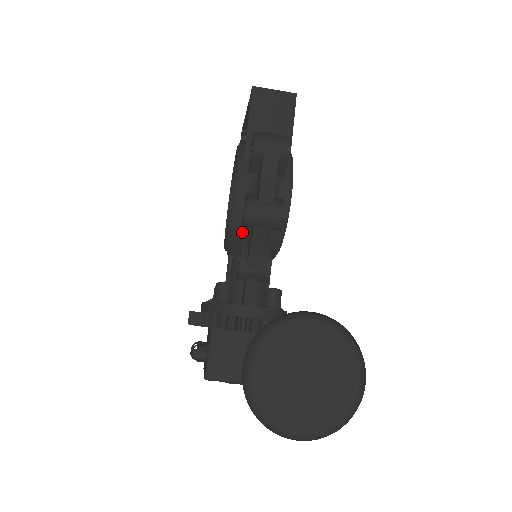
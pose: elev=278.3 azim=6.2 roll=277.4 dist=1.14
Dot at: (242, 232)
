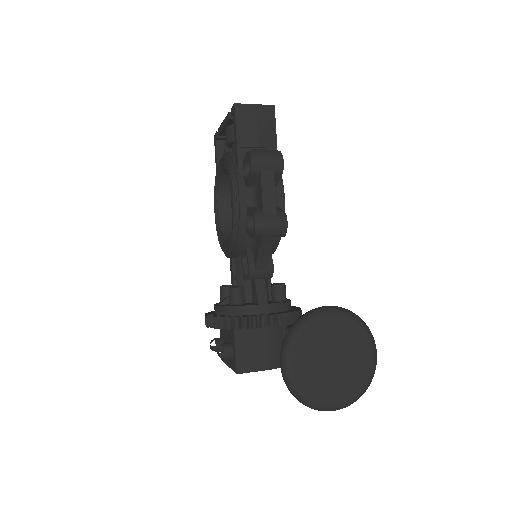
Dot at: (246, 240)
